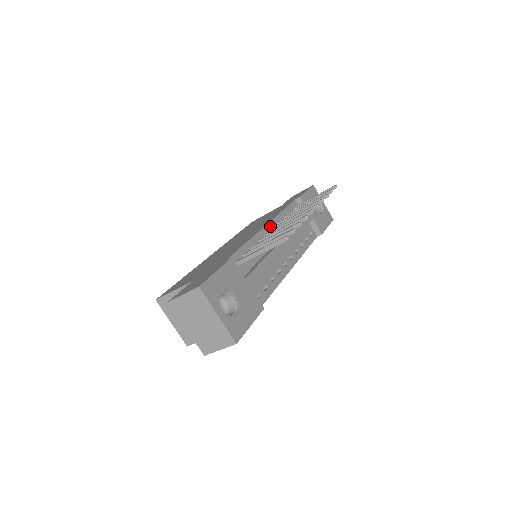
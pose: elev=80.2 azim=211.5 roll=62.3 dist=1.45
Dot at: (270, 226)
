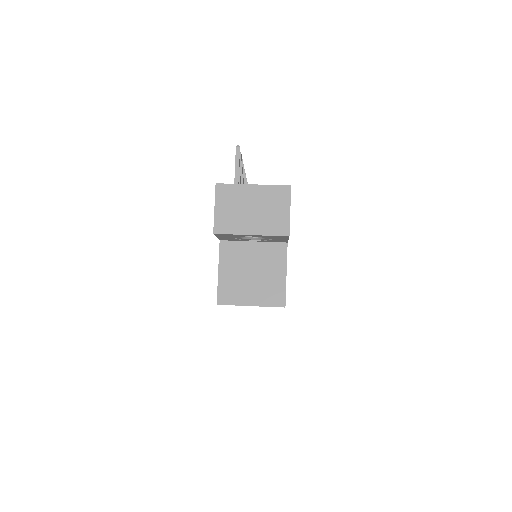
Dot at: occluded
